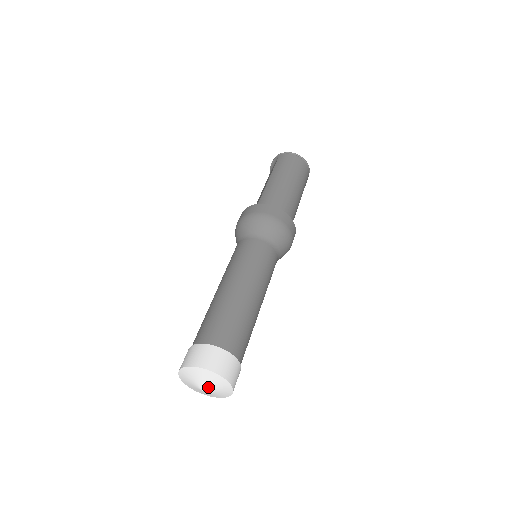
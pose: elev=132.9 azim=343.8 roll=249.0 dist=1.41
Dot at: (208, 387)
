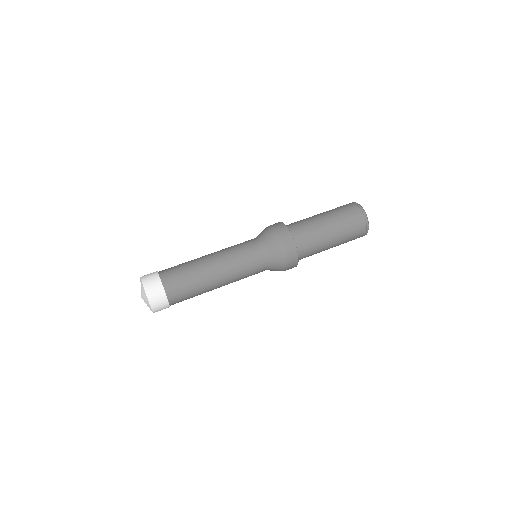
Dot at: (142, 296)
